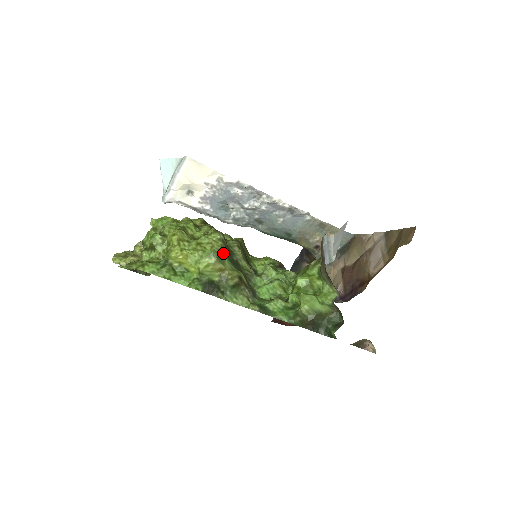
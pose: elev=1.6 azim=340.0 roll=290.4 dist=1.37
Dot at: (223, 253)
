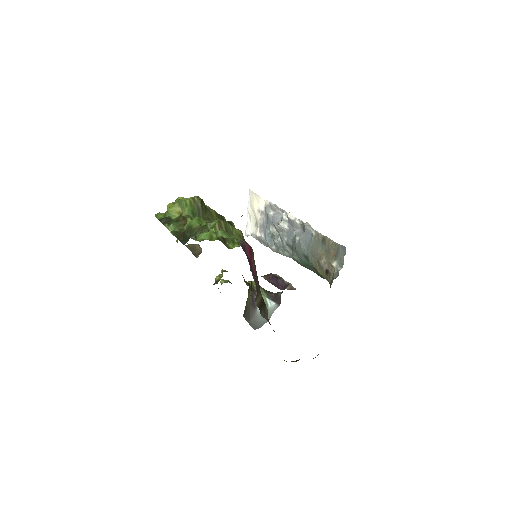
Dot at: (188, 204)
